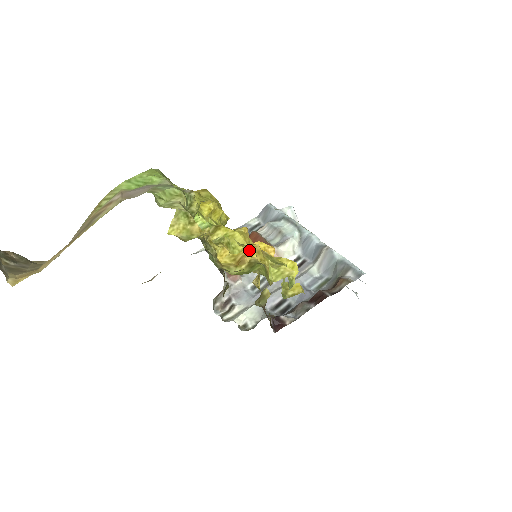
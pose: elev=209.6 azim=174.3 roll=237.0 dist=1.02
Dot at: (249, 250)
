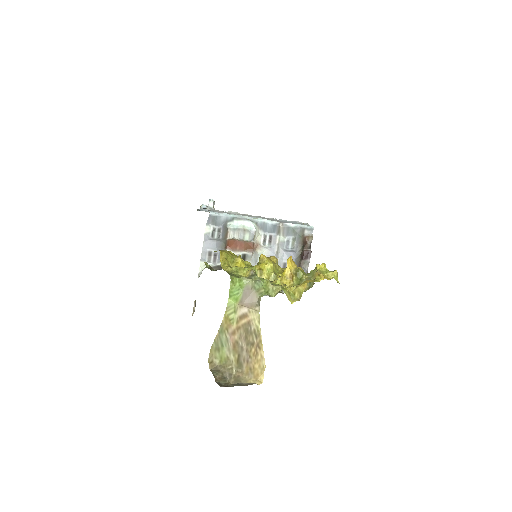
Dot at: (289, 269)
